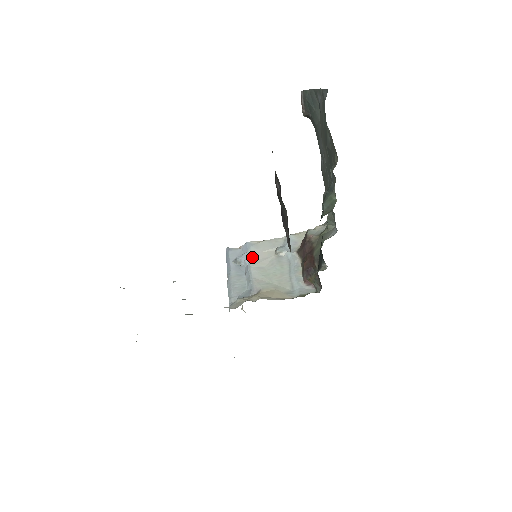
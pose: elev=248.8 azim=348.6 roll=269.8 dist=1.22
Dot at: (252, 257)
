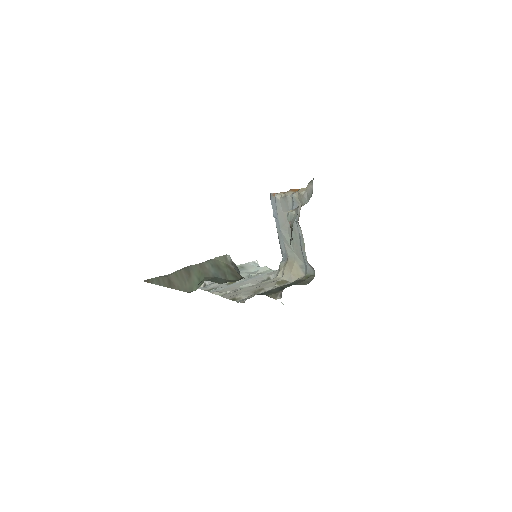
Dot at: (279, 218)
